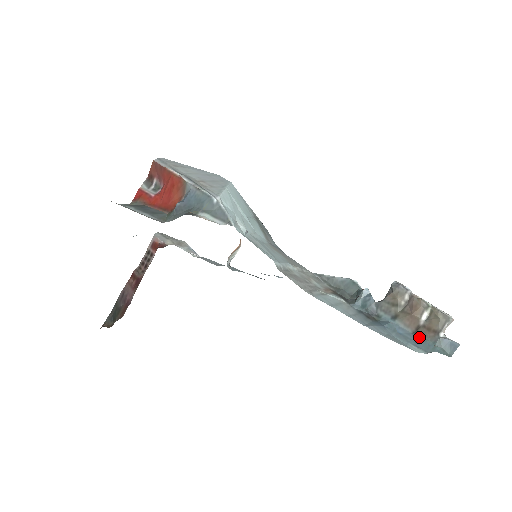
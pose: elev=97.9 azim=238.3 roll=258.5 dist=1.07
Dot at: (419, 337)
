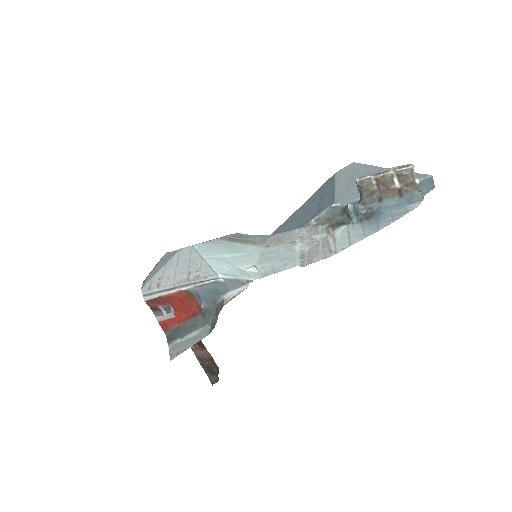
Dot at: (406, 196)
